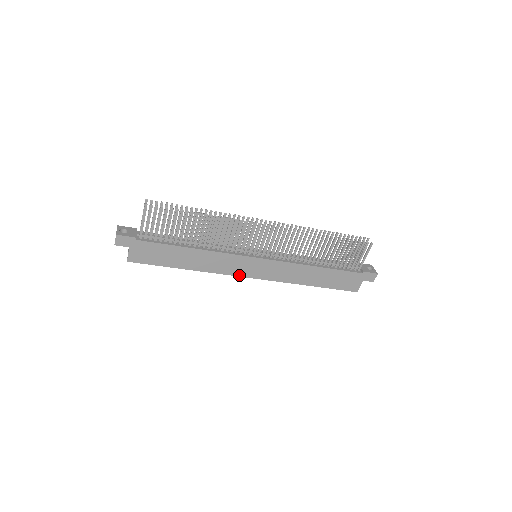
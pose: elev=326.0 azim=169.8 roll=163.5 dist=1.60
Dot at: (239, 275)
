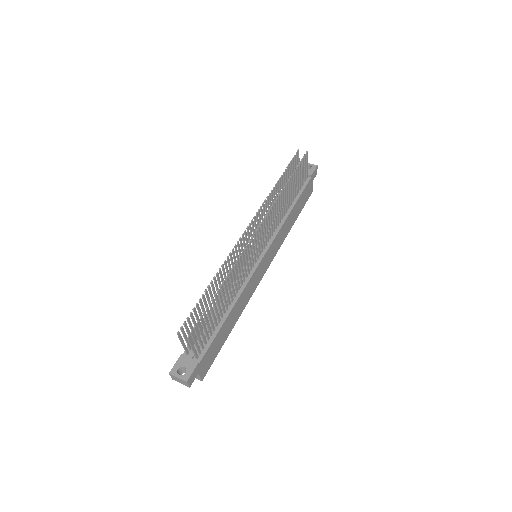
Dot at: (259, 282)
